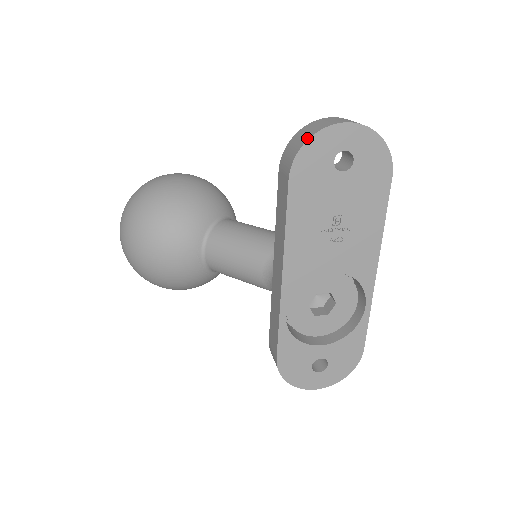
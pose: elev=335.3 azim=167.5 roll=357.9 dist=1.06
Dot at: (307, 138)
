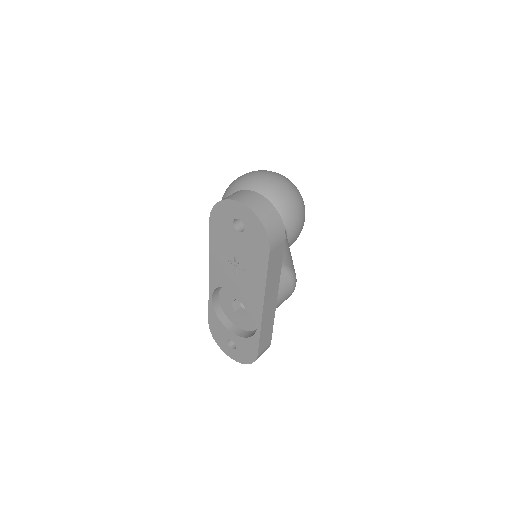
Dot at: (220, 201)
